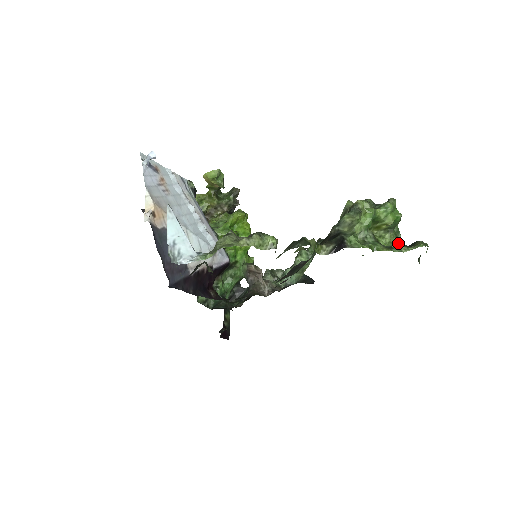
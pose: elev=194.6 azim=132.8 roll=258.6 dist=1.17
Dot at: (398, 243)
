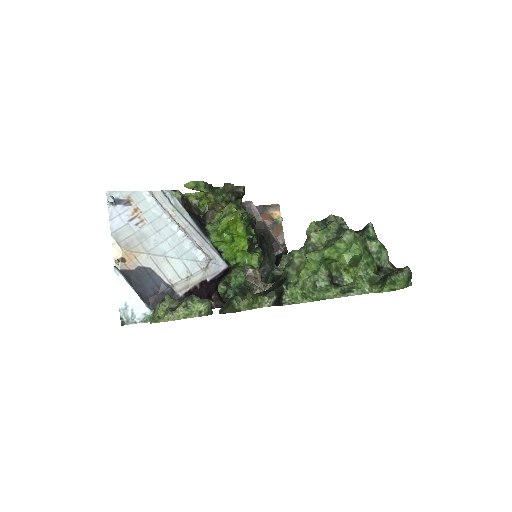
Dot at: (362, 281)
